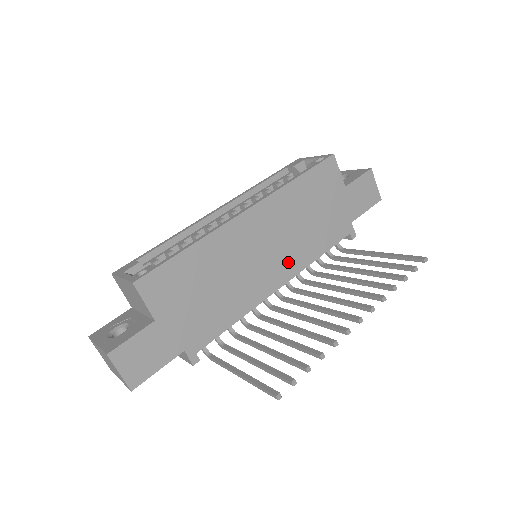
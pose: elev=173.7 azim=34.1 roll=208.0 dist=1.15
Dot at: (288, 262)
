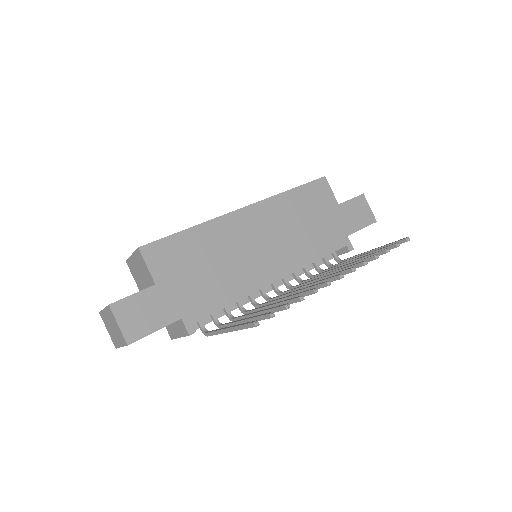
Dot at: (285, 259)
